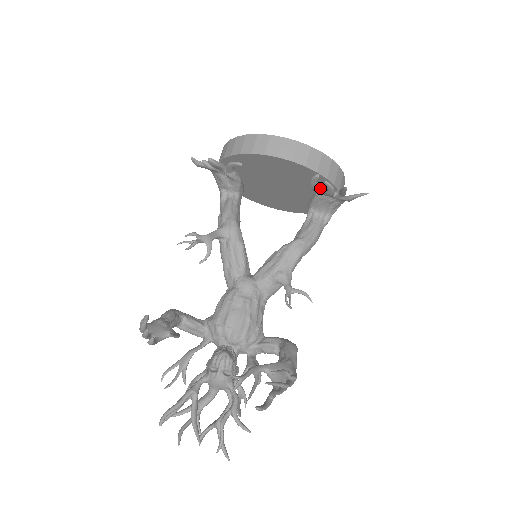
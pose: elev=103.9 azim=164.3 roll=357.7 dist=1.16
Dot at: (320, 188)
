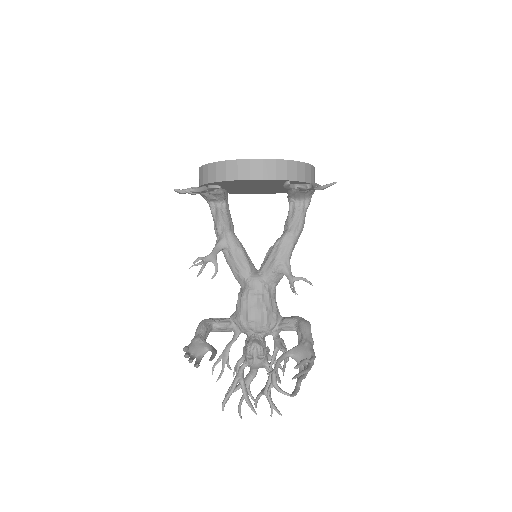
Dot at: (294, 186)
